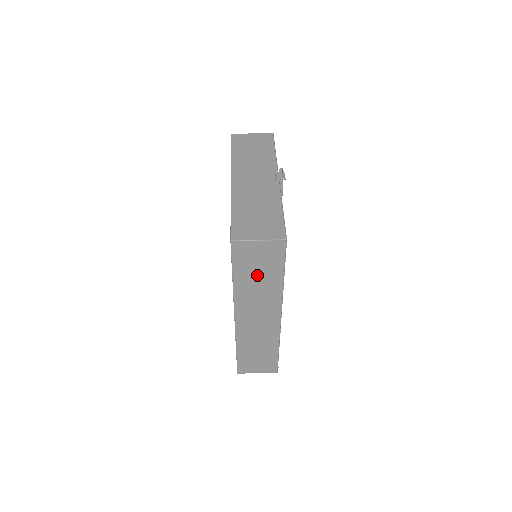
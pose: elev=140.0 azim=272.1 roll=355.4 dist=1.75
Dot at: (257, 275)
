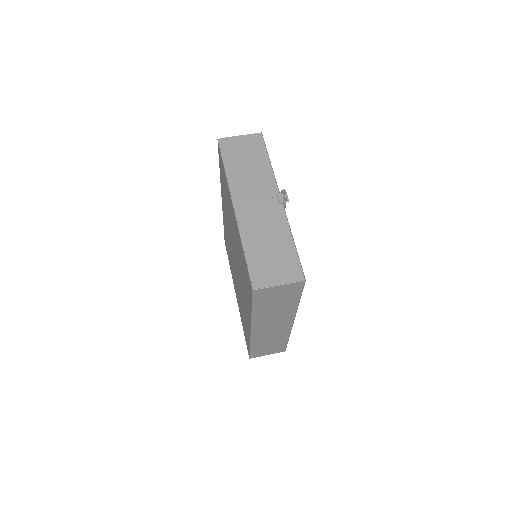
Dot at: (275, 304)
